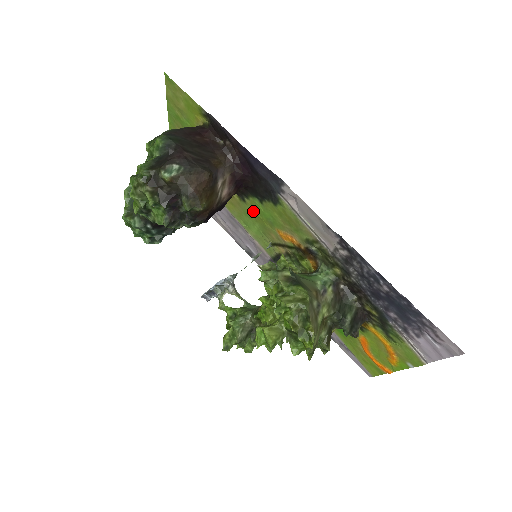
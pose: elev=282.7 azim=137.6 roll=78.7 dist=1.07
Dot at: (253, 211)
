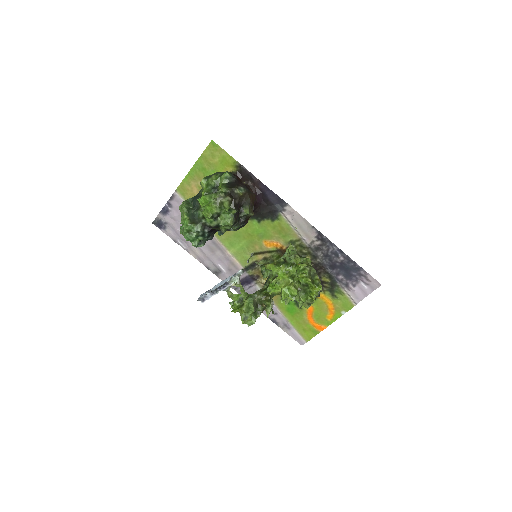
Dot at: (246, 231)
